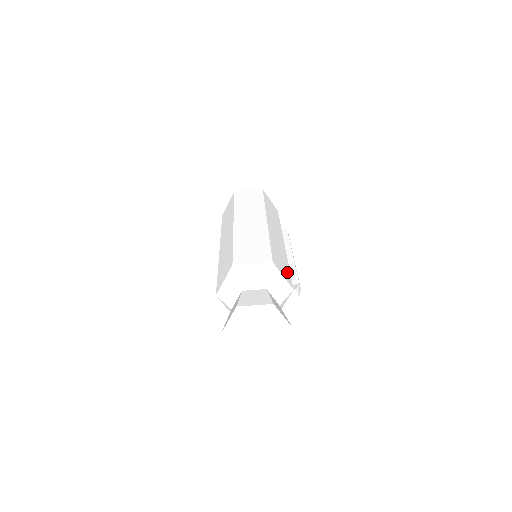
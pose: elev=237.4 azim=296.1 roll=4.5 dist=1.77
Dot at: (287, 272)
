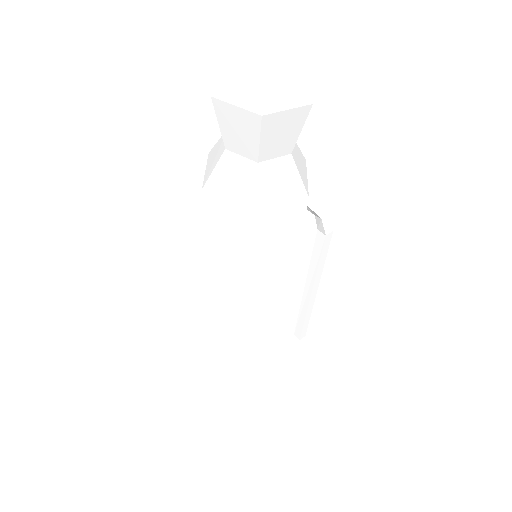
Dot at: occluded
